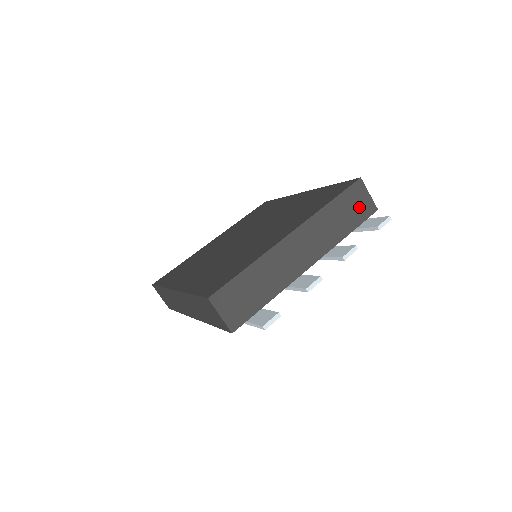
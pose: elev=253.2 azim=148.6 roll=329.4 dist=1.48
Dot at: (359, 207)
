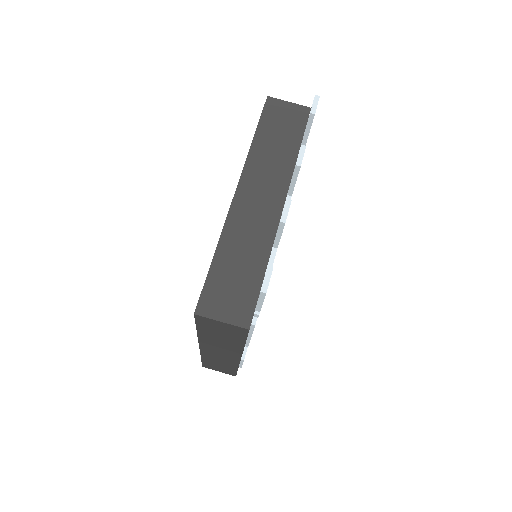
Dot at: (288, 120)
